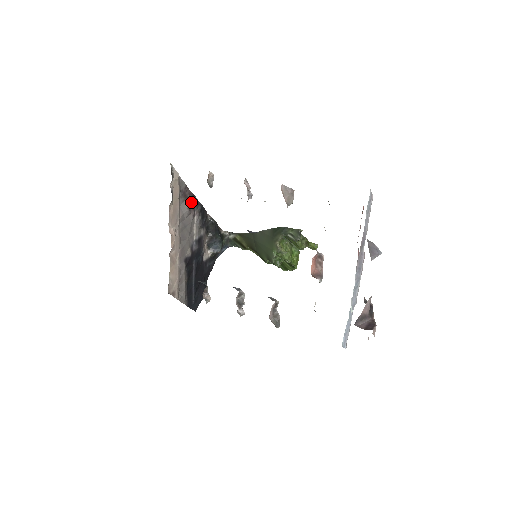
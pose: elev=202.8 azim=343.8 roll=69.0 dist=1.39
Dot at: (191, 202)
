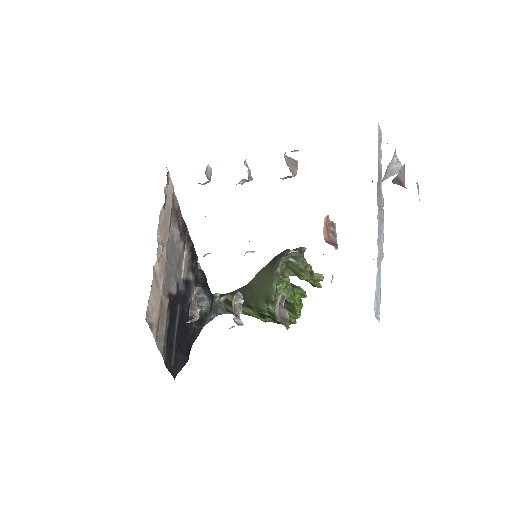
Dot at: (182, 231)
